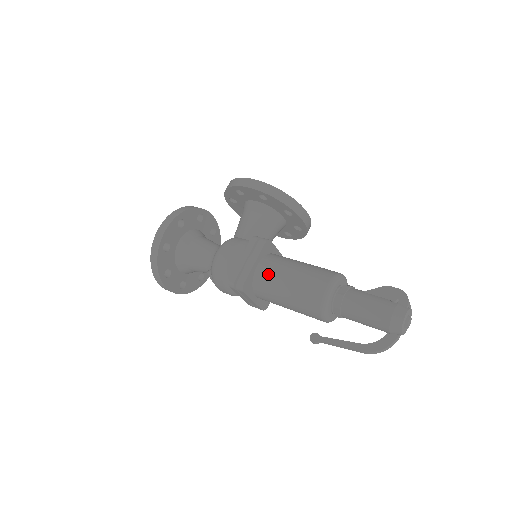
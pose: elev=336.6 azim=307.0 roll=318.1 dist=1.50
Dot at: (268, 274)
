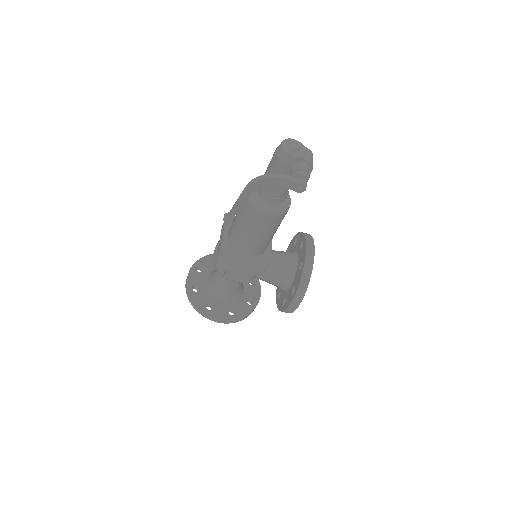
Dot at: occluded
